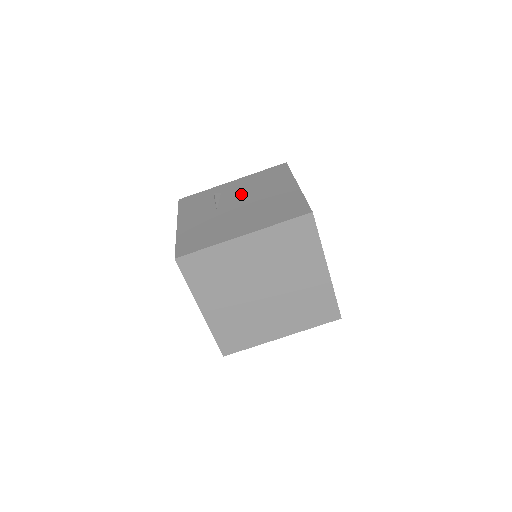
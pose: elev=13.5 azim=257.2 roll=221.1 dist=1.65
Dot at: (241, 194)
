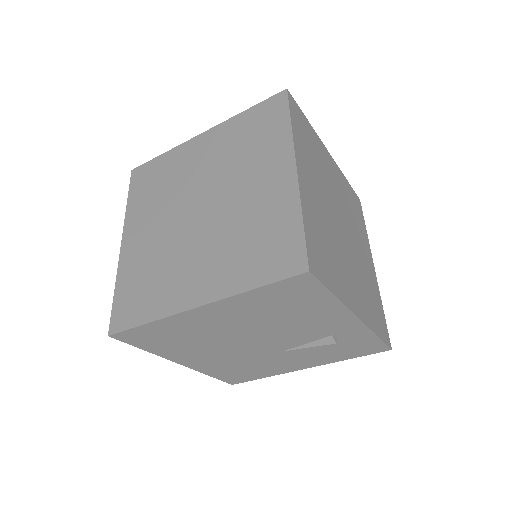
Dot at: occluded
